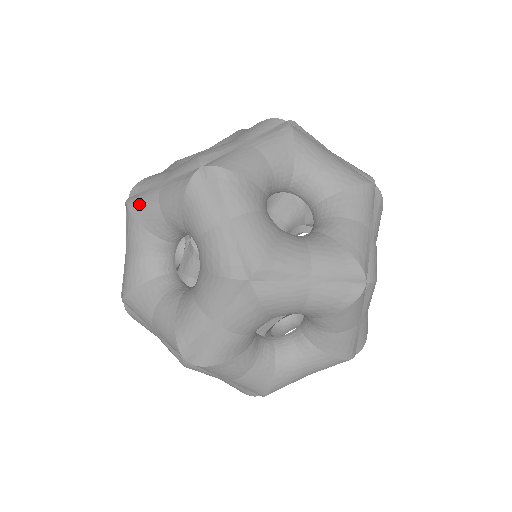
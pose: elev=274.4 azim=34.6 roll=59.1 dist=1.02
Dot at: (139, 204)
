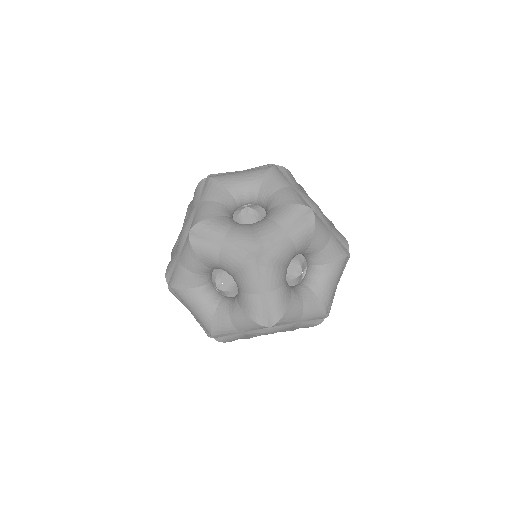
Dot at: (201, 248)
